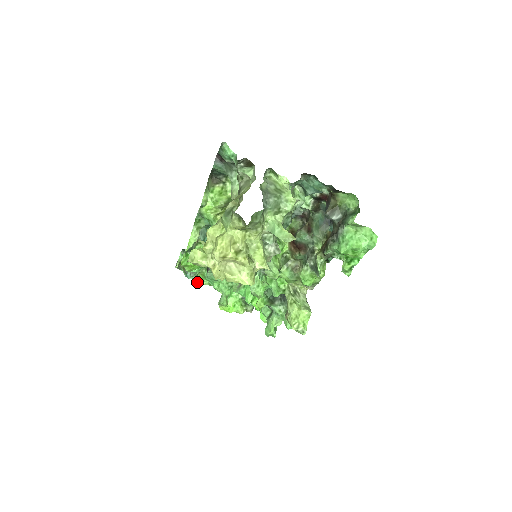
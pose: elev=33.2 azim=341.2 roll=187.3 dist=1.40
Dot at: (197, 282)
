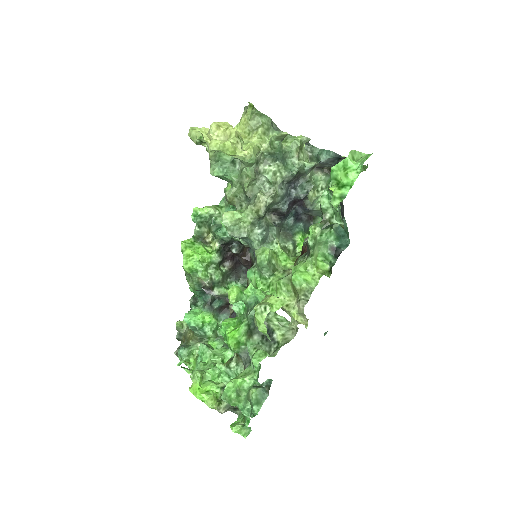
Dot at: (185, 368)
